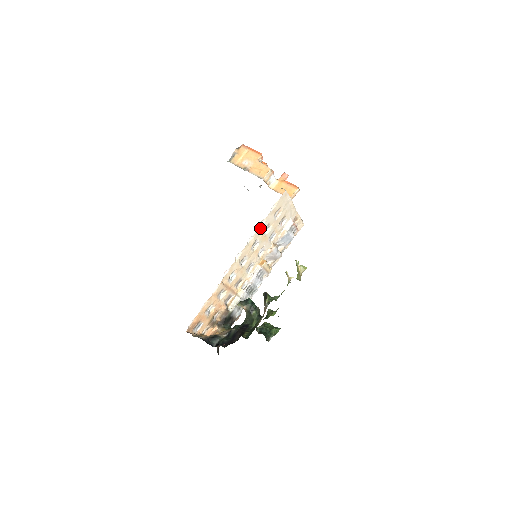
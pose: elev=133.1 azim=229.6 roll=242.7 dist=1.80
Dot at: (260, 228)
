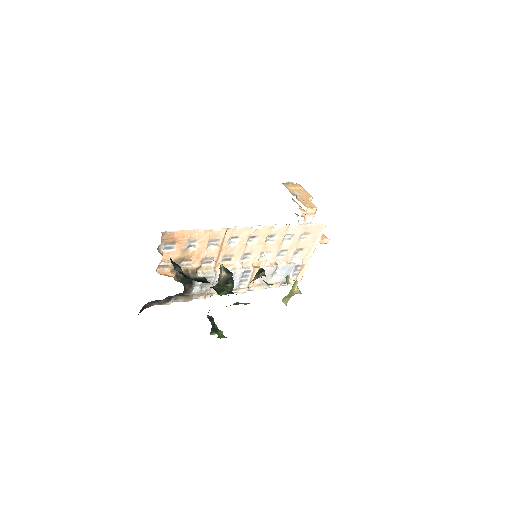
Dot at: (288, 228)
